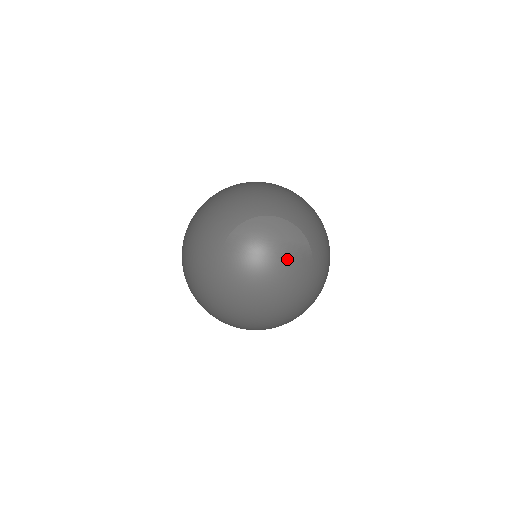
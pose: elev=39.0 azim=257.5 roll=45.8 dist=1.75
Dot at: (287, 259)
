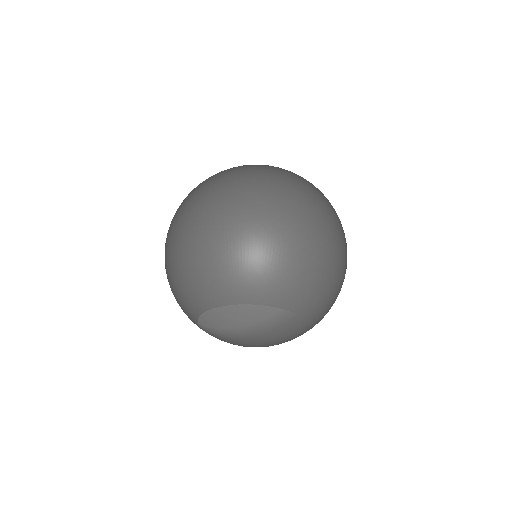
Dot at: (265, 334)
